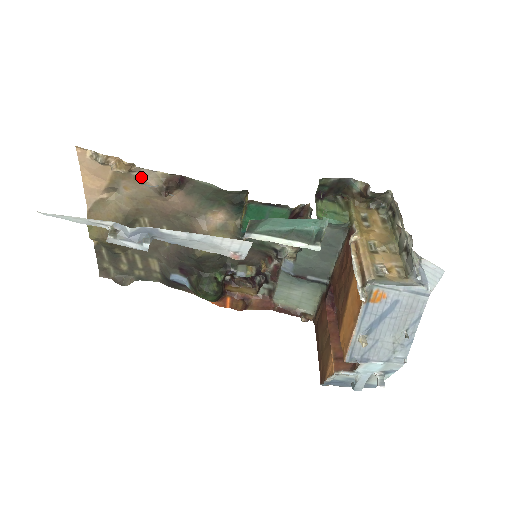
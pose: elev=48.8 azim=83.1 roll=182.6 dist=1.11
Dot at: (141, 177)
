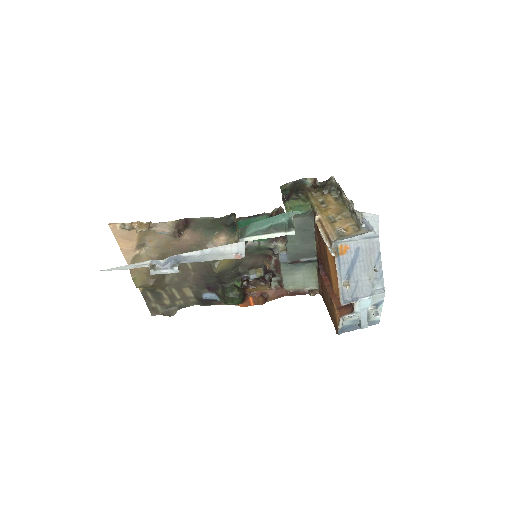
Dot at: (158, 230)
